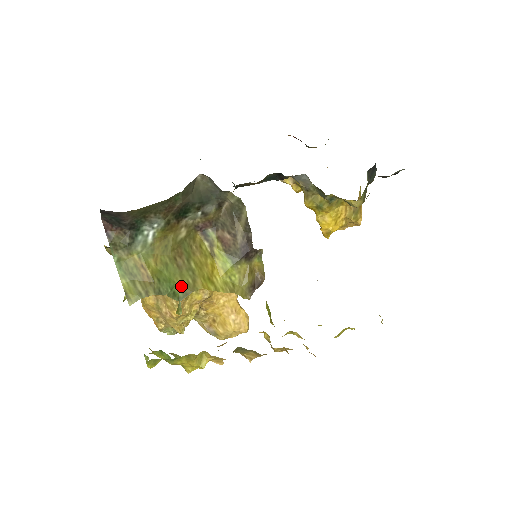
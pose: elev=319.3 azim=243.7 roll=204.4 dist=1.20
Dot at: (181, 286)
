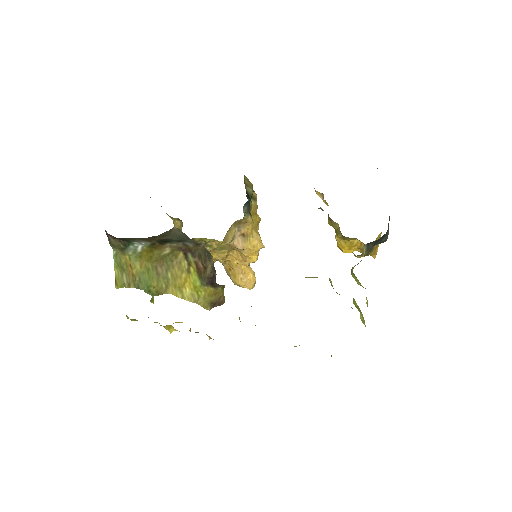
Dot at: (156, 288)
